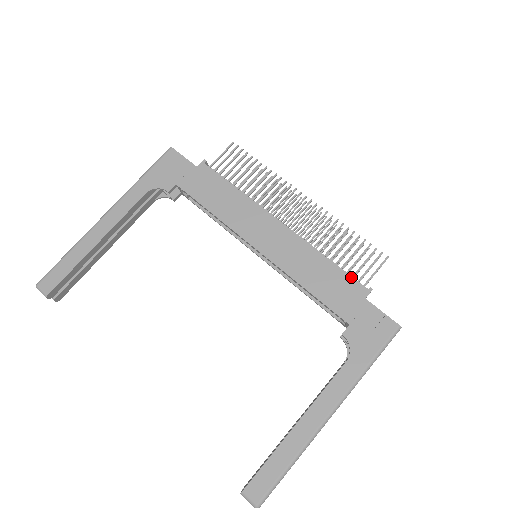
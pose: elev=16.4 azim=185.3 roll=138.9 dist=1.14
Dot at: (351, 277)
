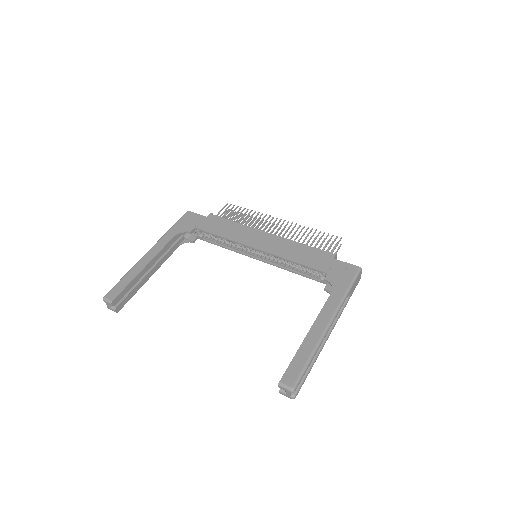
Dot at: (321, 250)
